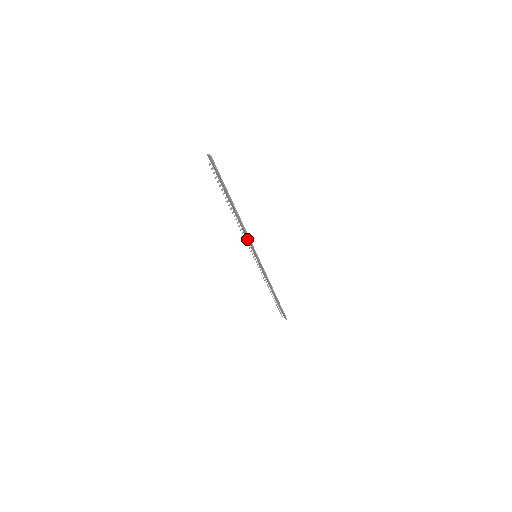
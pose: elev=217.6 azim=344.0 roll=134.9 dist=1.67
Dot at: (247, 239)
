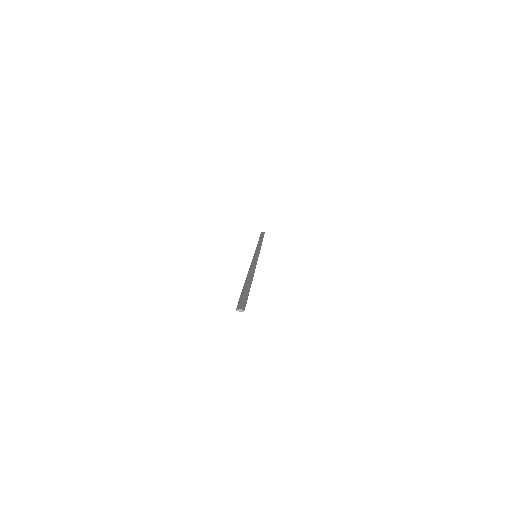
Dot at: (251, 263)
